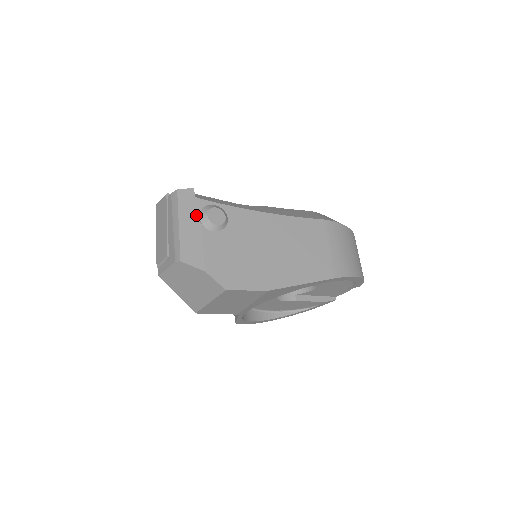
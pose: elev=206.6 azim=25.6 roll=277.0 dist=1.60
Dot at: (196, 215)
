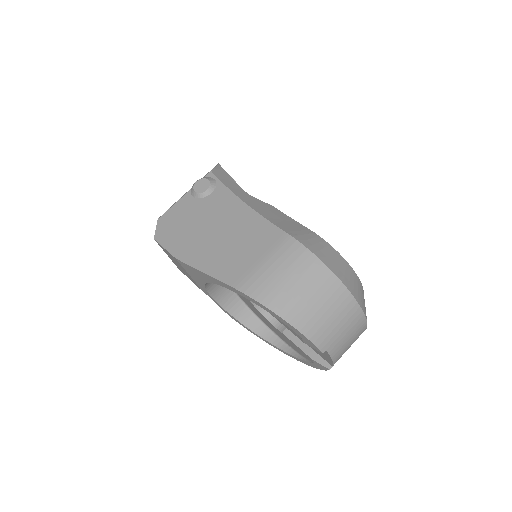
Dot at: occluded
